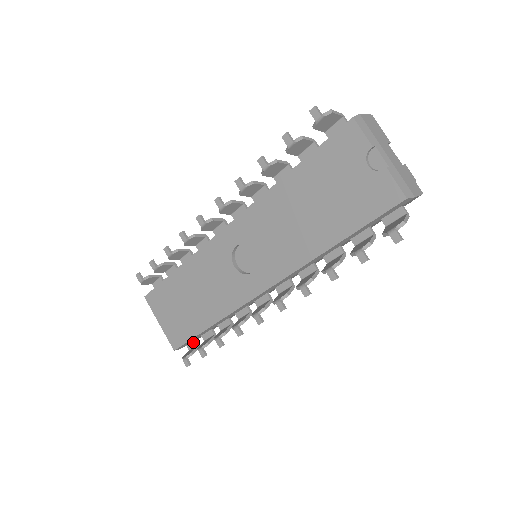
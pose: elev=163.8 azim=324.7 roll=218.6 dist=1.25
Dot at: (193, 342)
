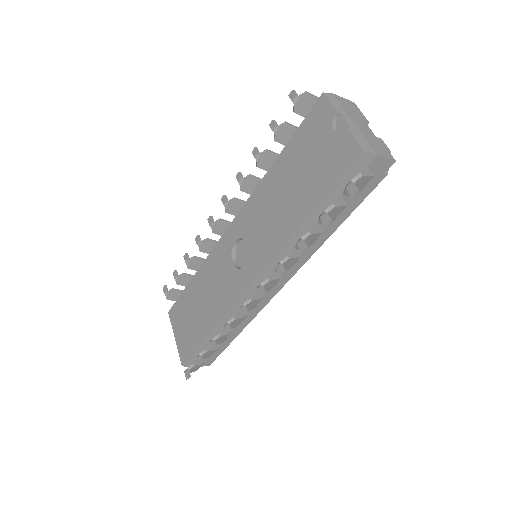
Dot at: occluded
